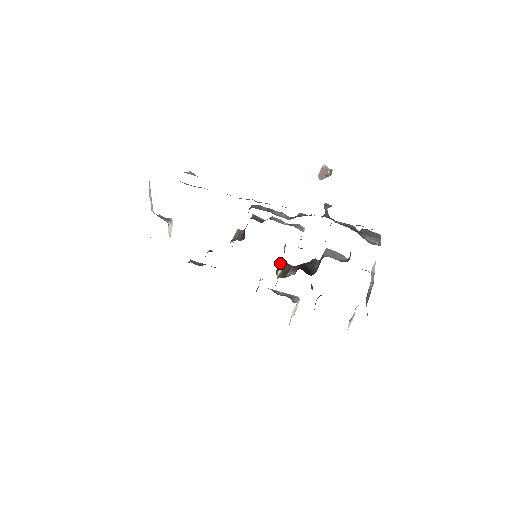
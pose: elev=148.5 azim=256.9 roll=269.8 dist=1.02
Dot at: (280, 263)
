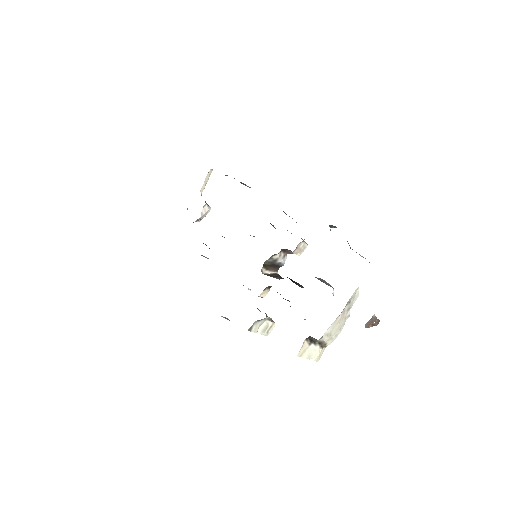
Dot at: (271, 260)
